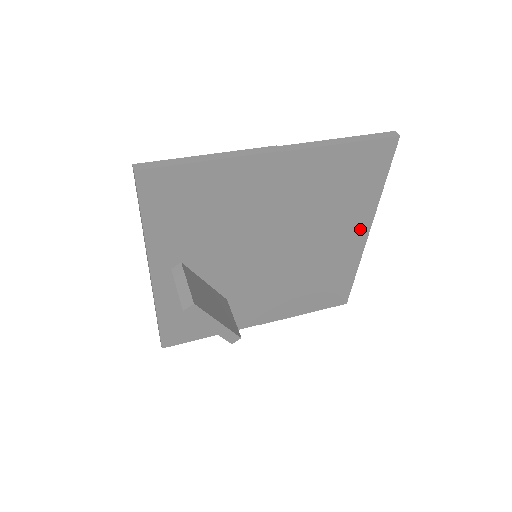
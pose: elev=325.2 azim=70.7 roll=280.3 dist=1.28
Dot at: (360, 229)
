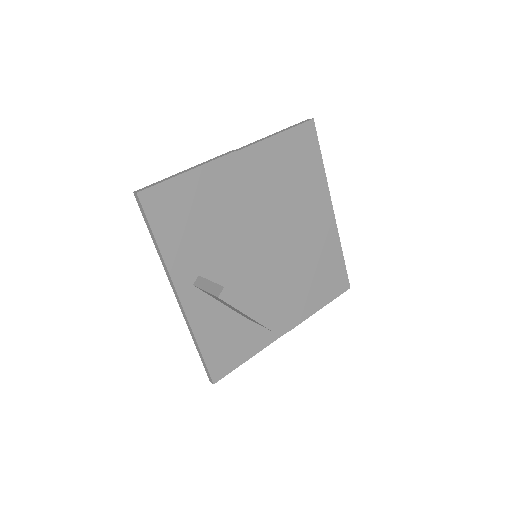
Dot at: (324, 207)
